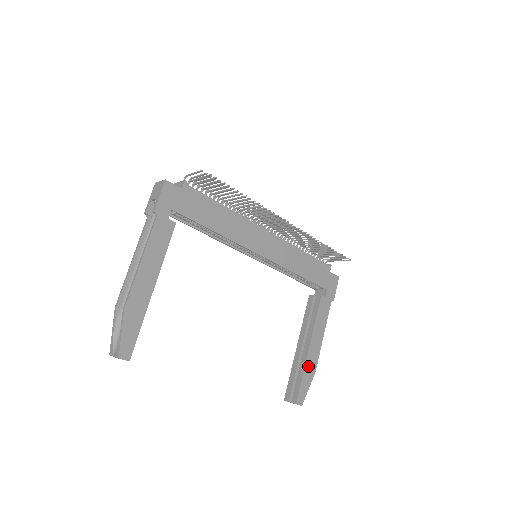
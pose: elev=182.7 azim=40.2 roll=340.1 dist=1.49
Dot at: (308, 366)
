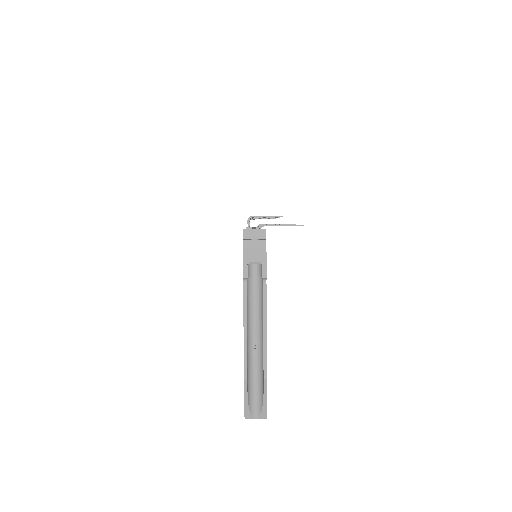
Dot at: occluded
